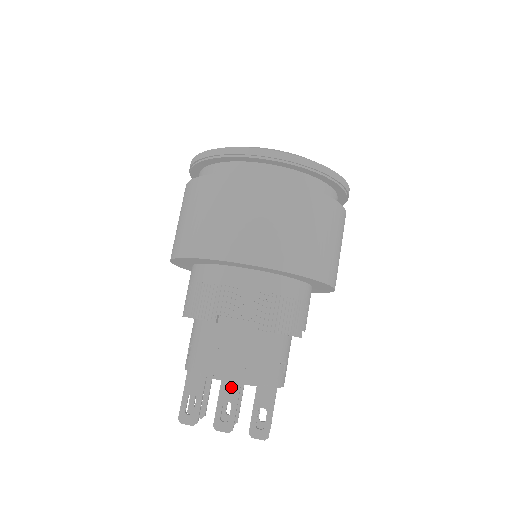
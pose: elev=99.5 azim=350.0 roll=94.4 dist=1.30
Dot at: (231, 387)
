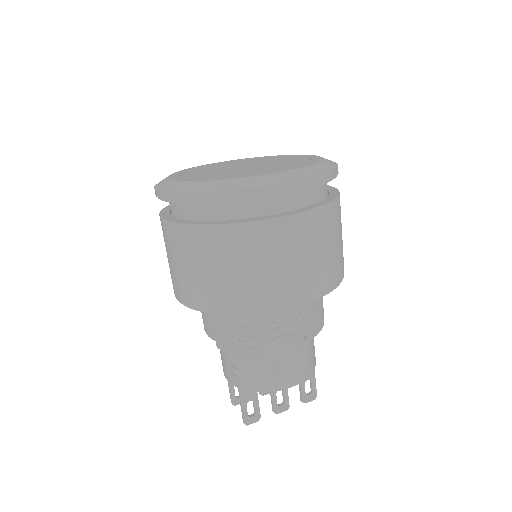
Dot at: occluded
